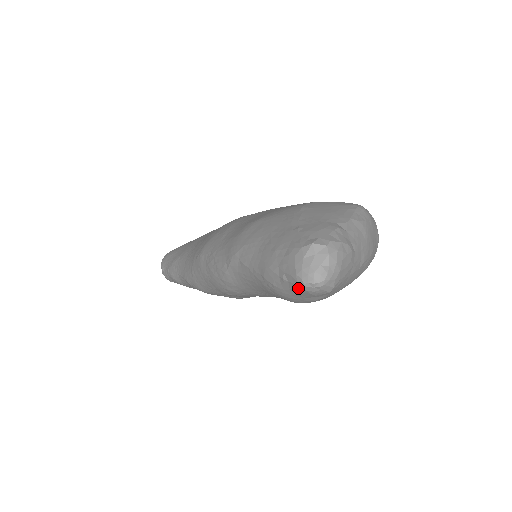
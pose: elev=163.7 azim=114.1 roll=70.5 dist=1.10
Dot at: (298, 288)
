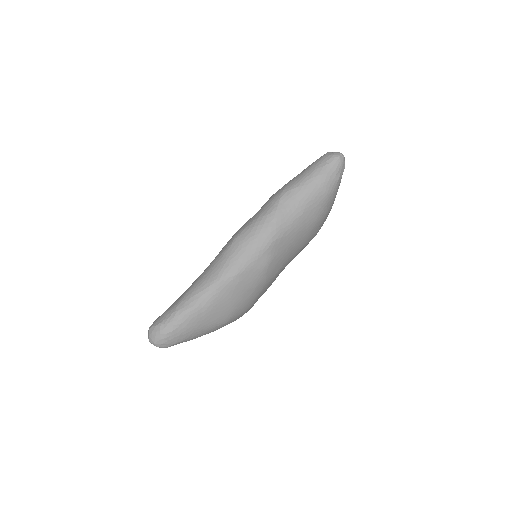
Dot at: (336, 161)
